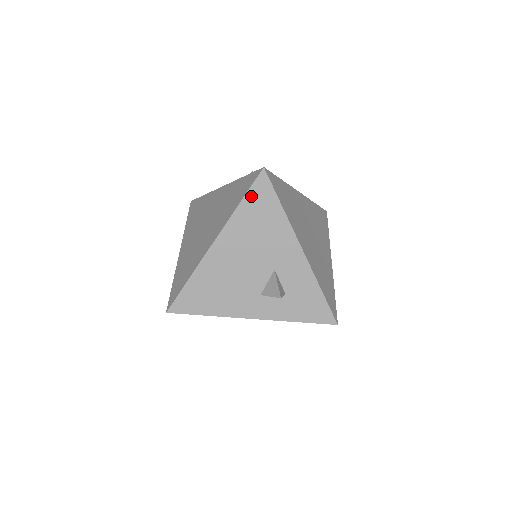
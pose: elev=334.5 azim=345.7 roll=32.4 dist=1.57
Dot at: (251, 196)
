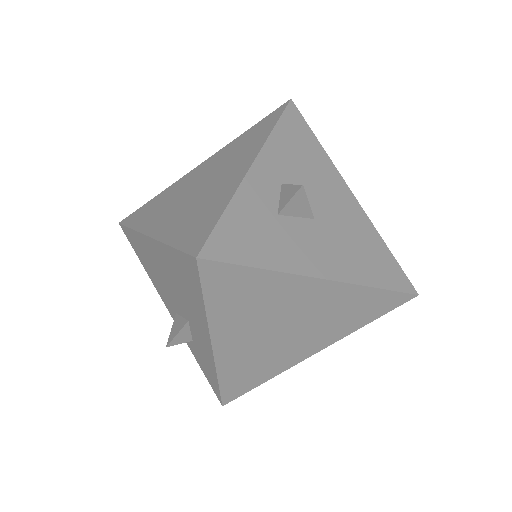
Dot at: (180, 257)
